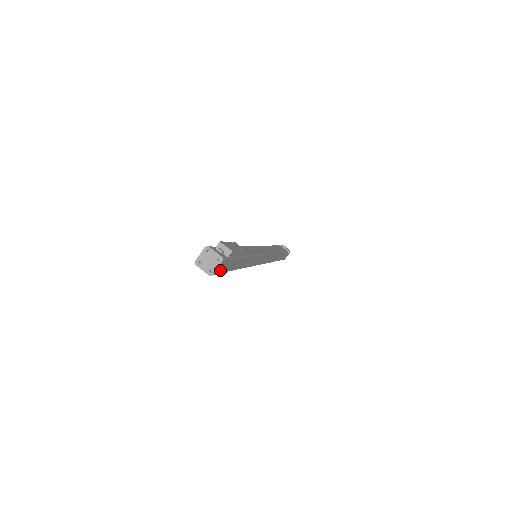
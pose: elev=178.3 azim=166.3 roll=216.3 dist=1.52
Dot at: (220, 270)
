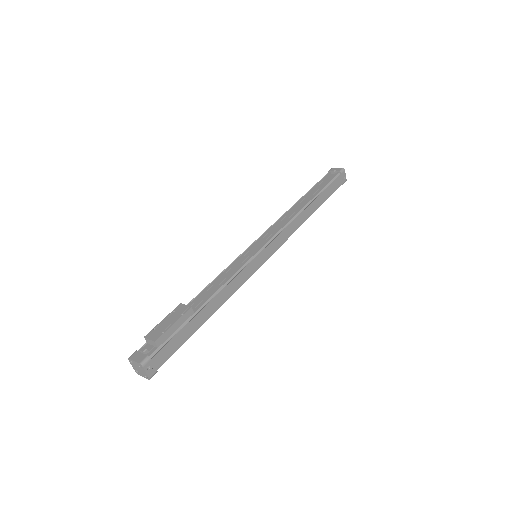
Dot at: (159, 364)
